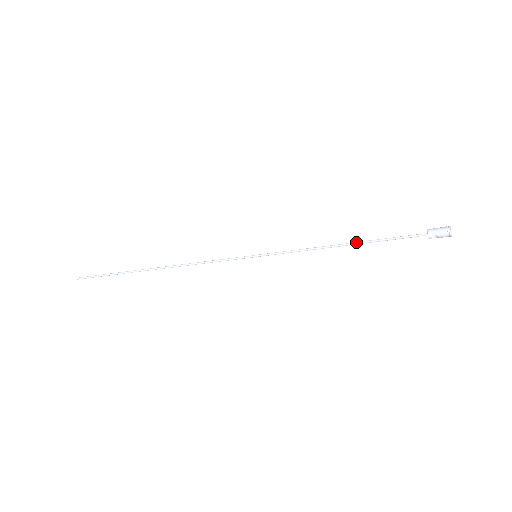
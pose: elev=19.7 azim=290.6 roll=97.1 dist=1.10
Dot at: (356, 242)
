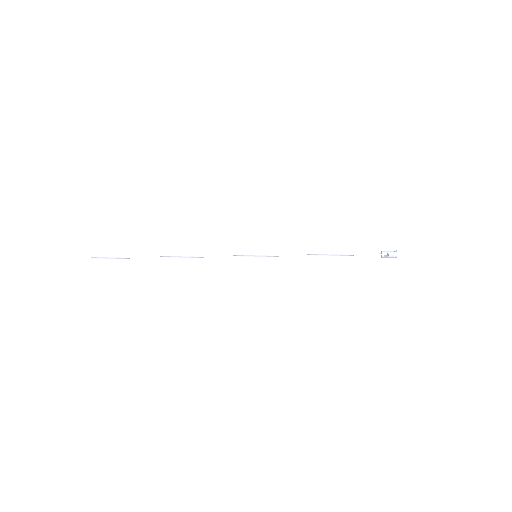
Dot at: (332, 254)
